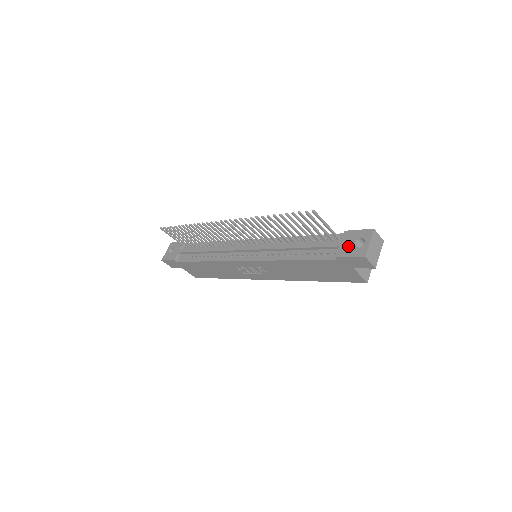
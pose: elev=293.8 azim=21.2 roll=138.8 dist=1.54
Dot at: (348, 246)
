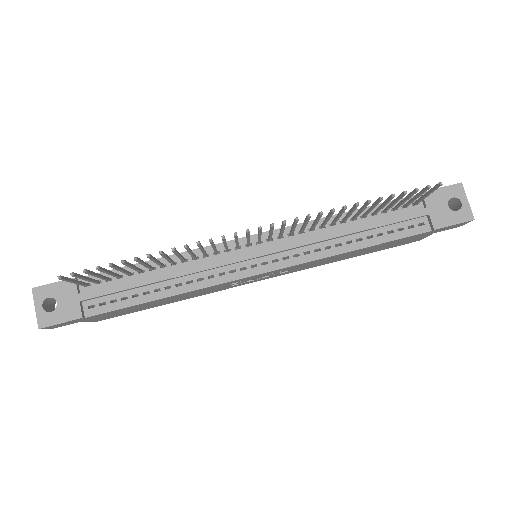
Dot at: (442, 211)
